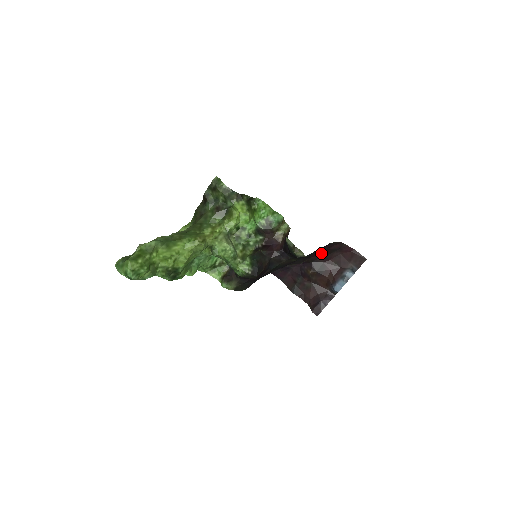
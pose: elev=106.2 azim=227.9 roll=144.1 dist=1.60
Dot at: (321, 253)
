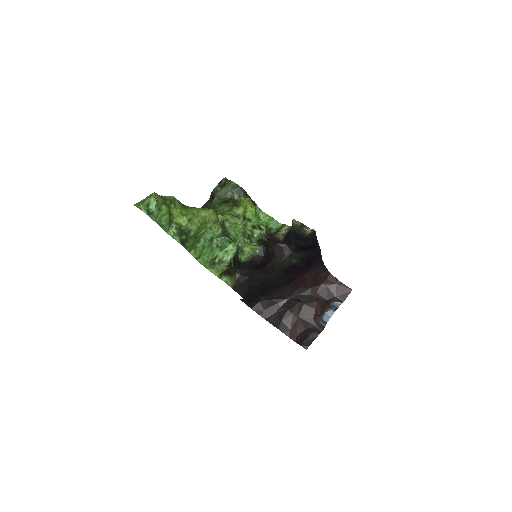
Dot at: (309, 282)
